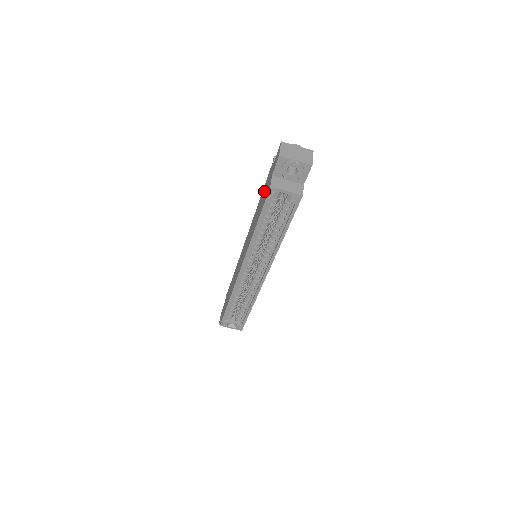
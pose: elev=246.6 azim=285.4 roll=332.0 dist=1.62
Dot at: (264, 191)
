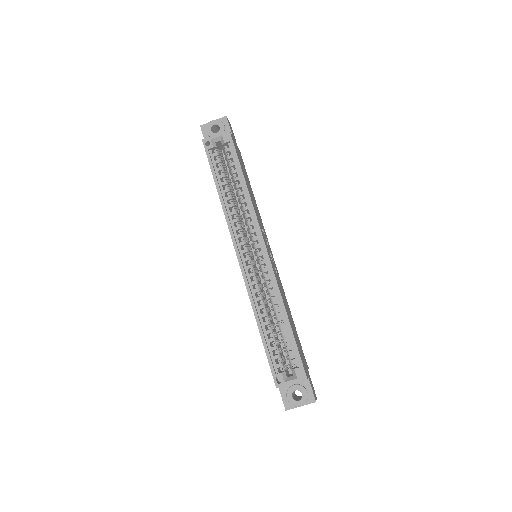
Dot at: occluded
